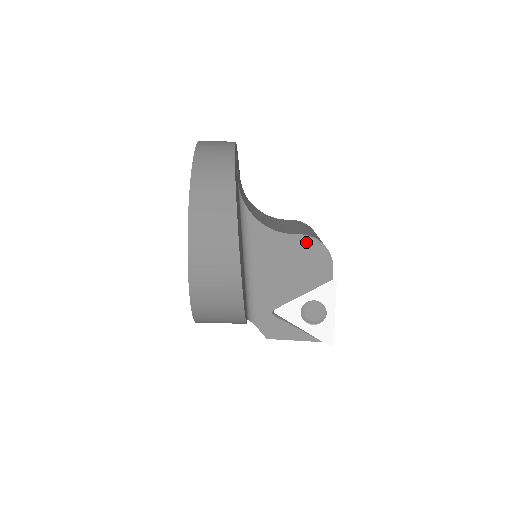
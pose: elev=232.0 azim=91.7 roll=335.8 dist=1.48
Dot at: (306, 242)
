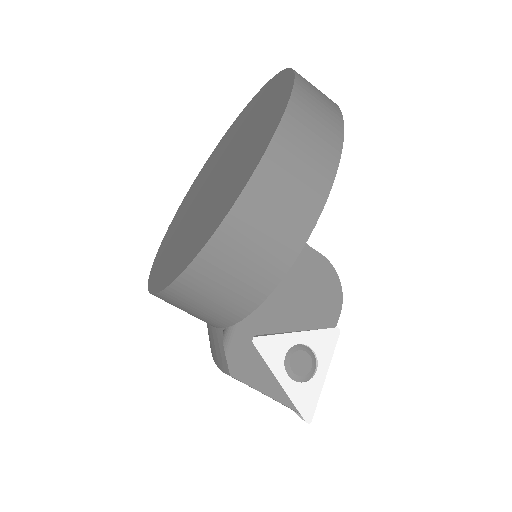
Dot at: (323, 266)
